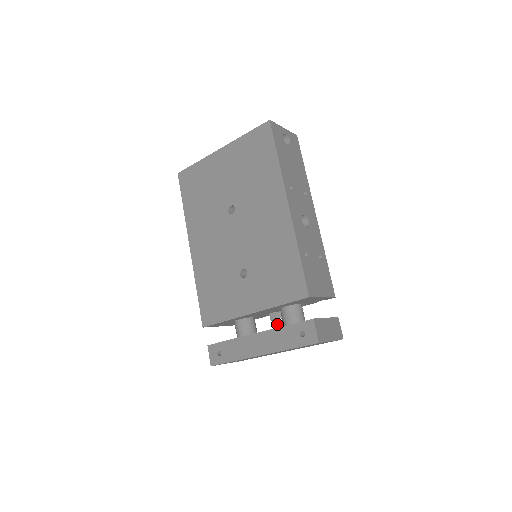
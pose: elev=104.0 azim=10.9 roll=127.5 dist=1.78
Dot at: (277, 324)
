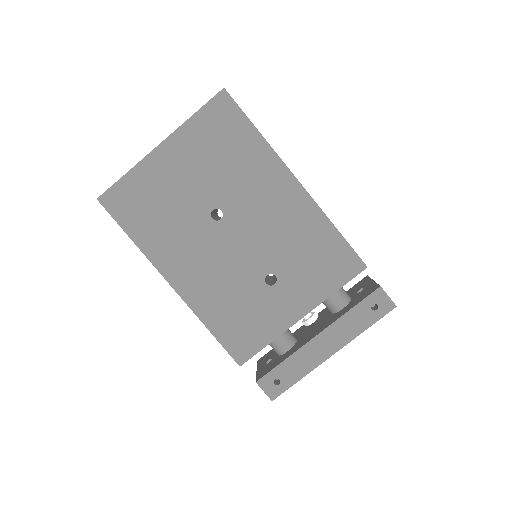
Dot at: (309, 316)
